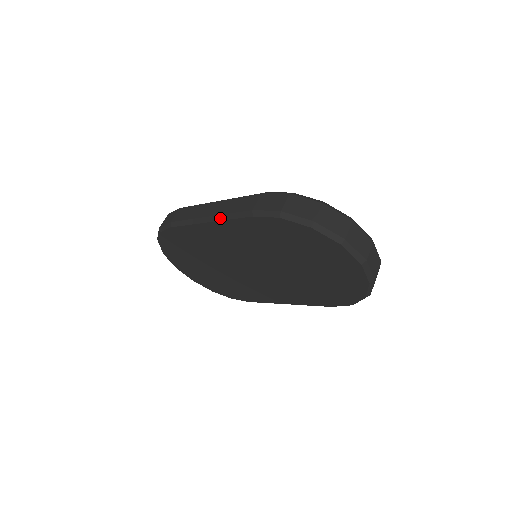
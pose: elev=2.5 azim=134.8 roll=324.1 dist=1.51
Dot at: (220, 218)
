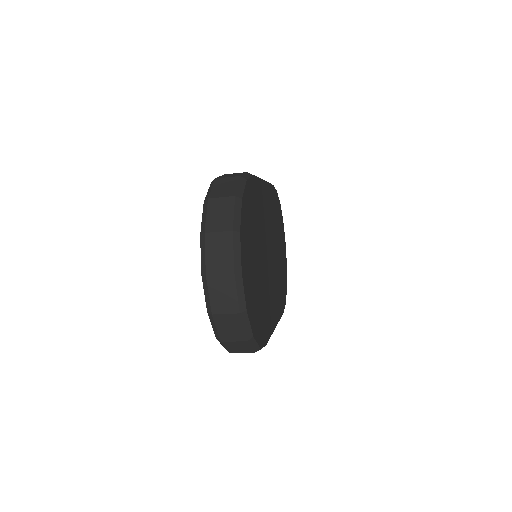
Dot at: occluded
